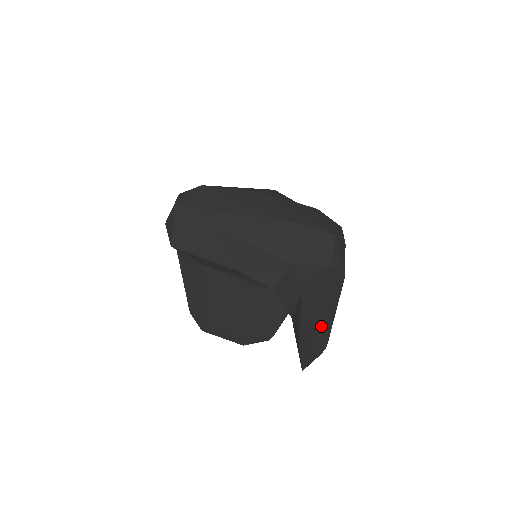
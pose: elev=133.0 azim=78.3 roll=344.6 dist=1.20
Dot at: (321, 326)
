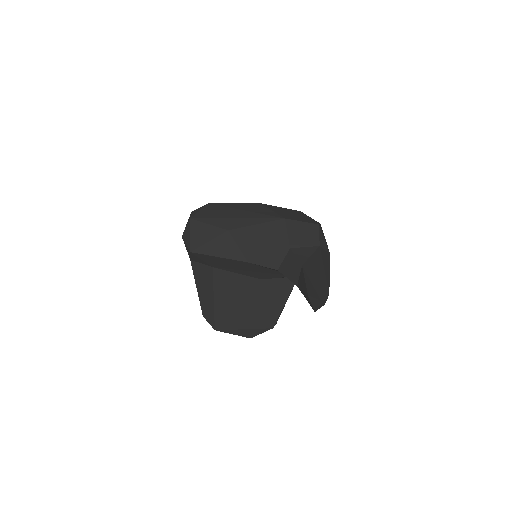
Dot at: (322, 282)
